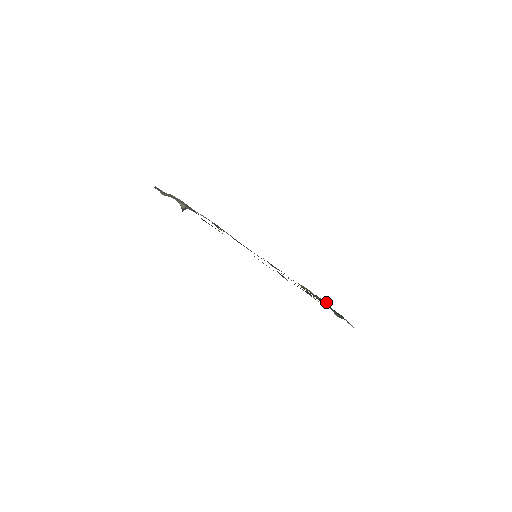
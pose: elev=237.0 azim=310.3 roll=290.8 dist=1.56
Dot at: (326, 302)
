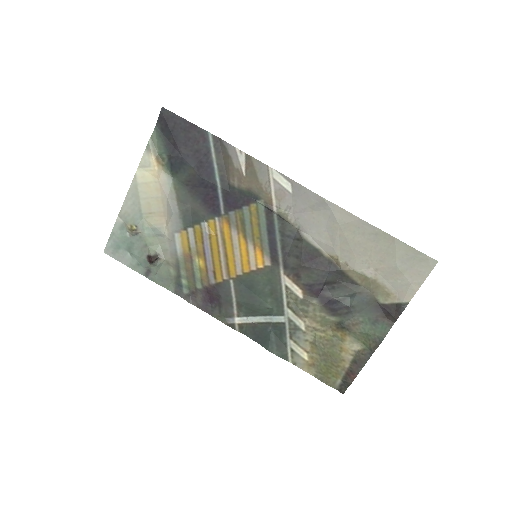
Dot at: (358, 349)
